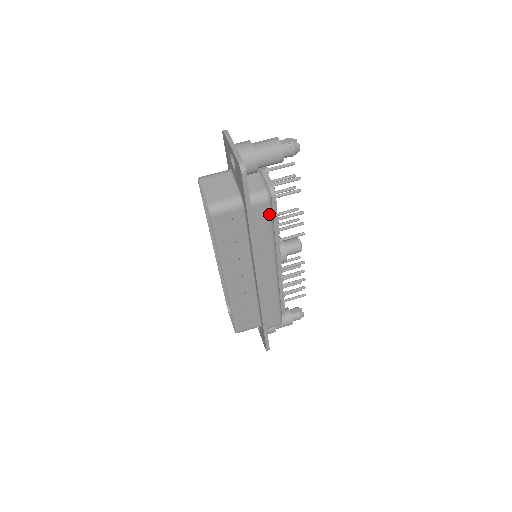
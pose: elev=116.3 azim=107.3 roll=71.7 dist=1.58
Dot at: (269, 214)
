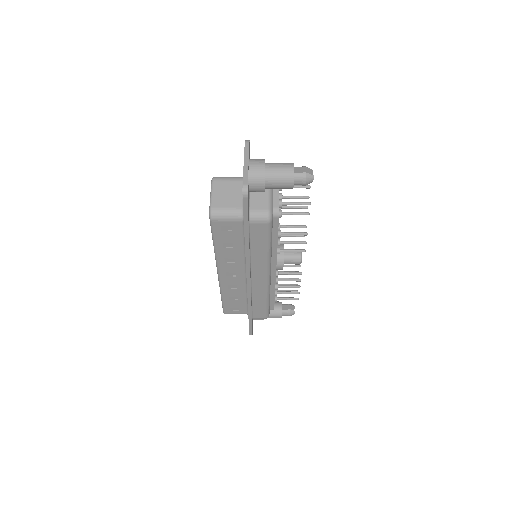
Dot at: (267, 232)
